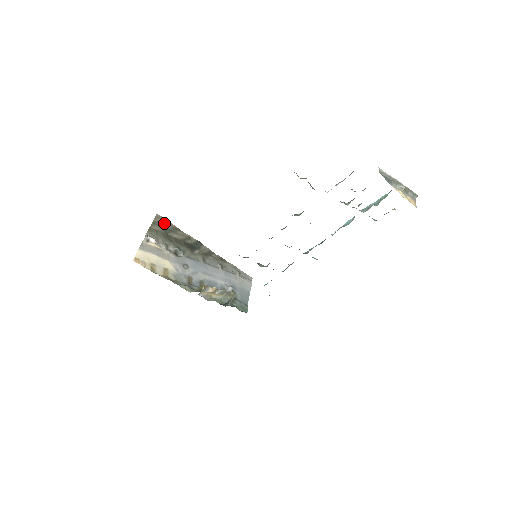
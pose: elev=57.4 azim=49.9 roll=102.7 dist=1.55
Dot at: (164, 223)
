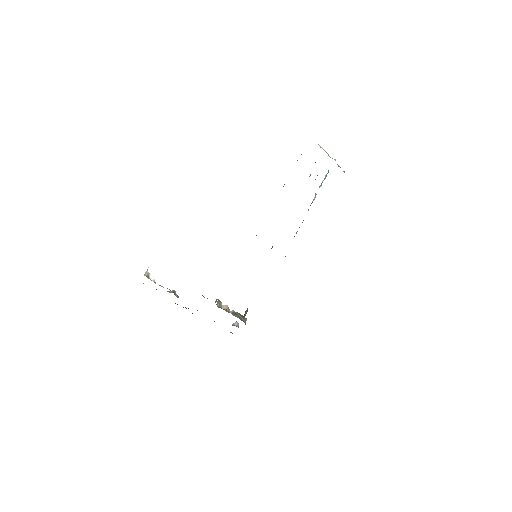
Dot at: occluded
